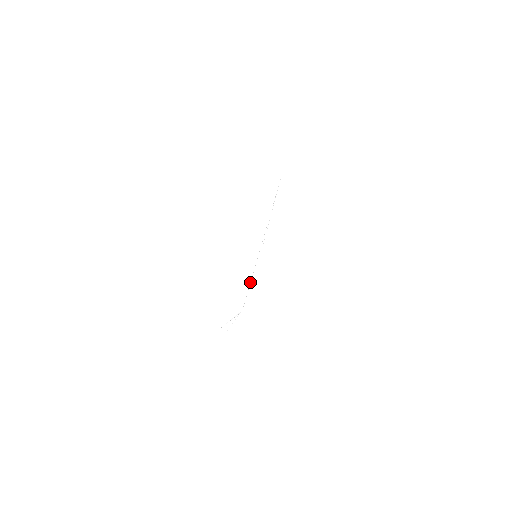
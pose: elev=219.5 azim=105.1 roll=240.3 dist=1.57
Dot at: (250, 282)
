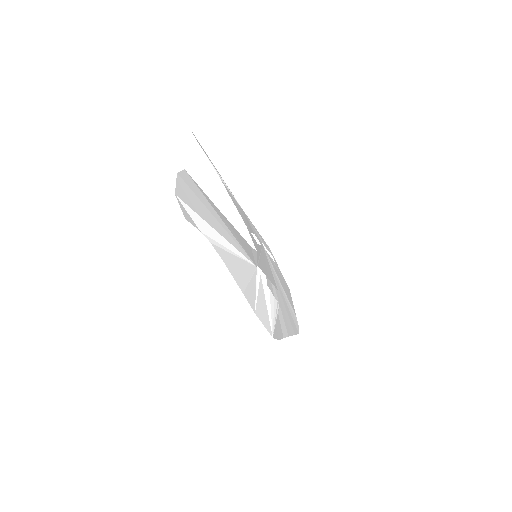
Dot at: (258, 261)
